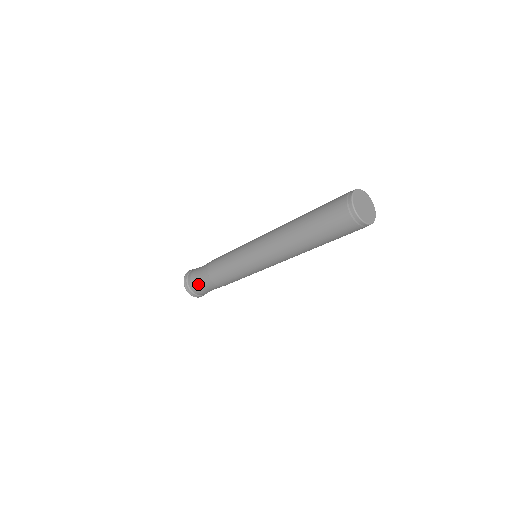
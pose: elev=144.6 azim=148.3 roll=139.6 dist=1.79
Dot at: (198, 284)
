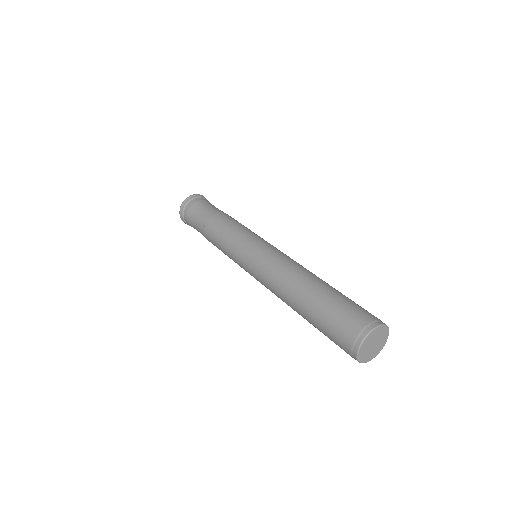
Dot at: (192, 221)
